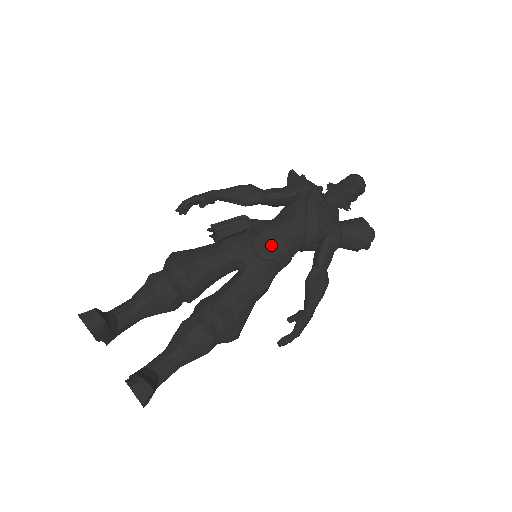
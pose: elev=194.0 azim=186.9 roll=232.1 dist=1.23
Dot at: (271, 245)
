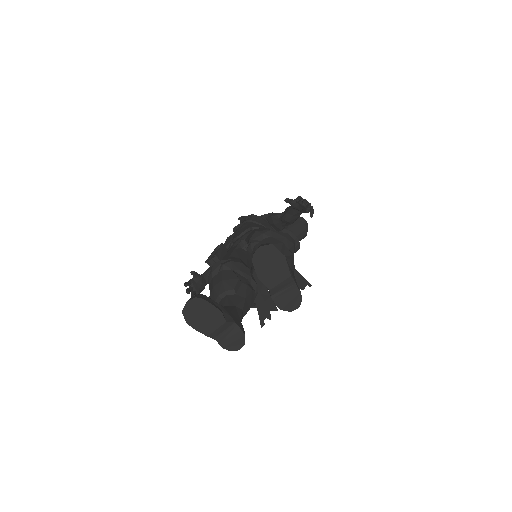
Dot at: (241, 230)
